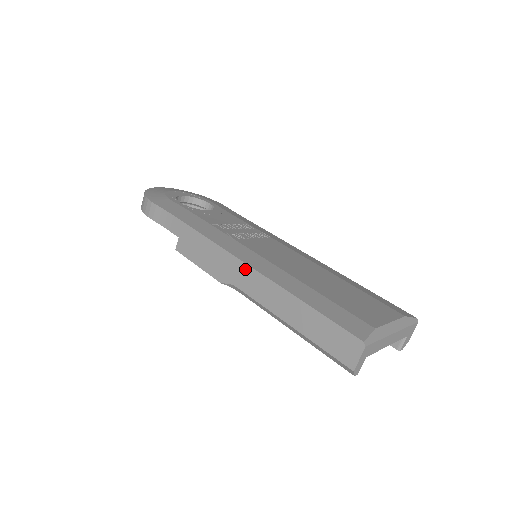
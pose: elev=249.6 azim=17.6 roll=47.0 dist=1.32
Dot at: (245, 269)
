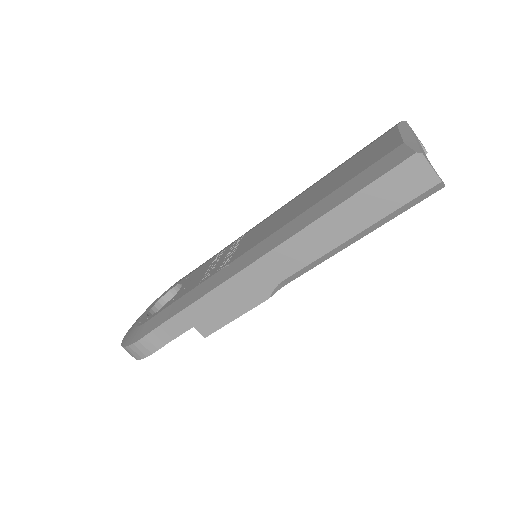
Dot at: (268, 260)
